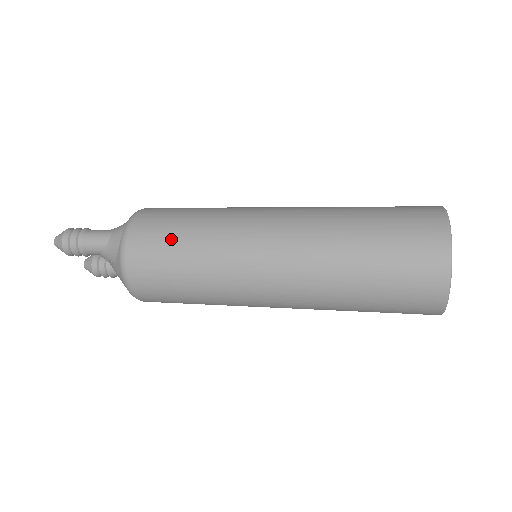
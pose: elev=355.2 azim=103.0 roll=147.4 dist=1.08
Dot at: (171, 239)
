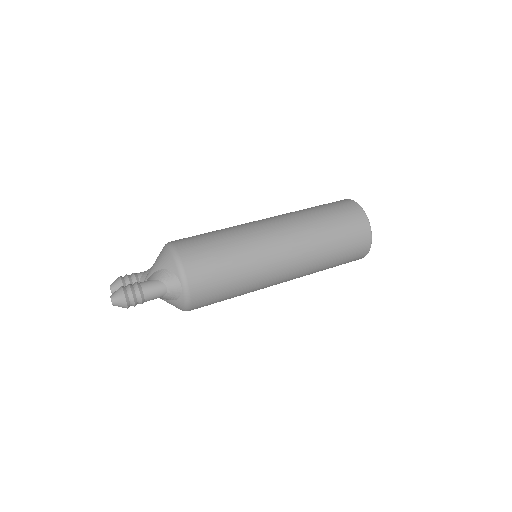
Dot at: (222, 282)
